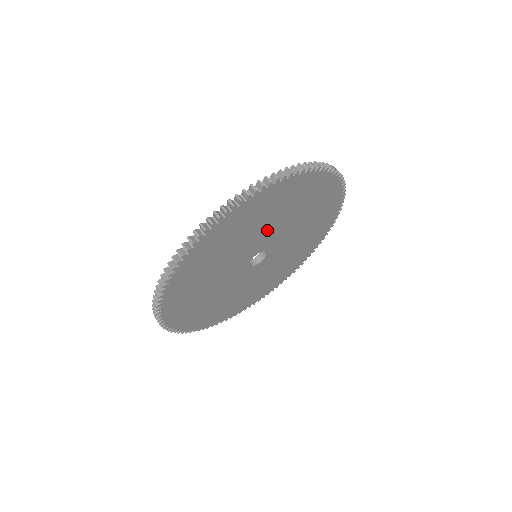
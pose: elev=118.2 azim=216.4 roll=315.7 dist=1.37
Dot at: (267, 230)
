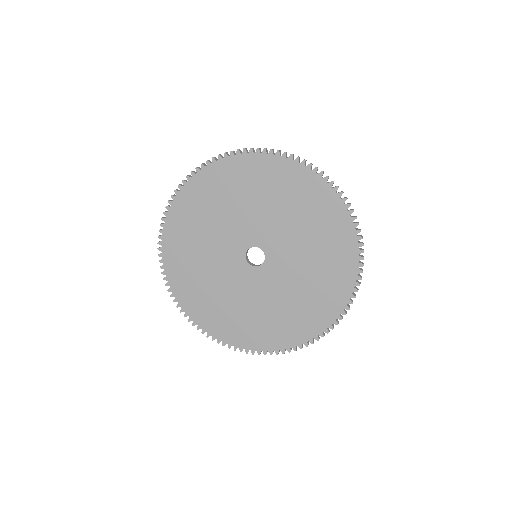
Dot at: (232, 222)
